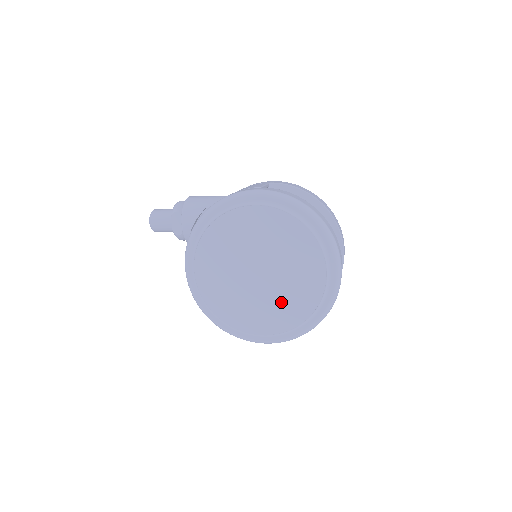
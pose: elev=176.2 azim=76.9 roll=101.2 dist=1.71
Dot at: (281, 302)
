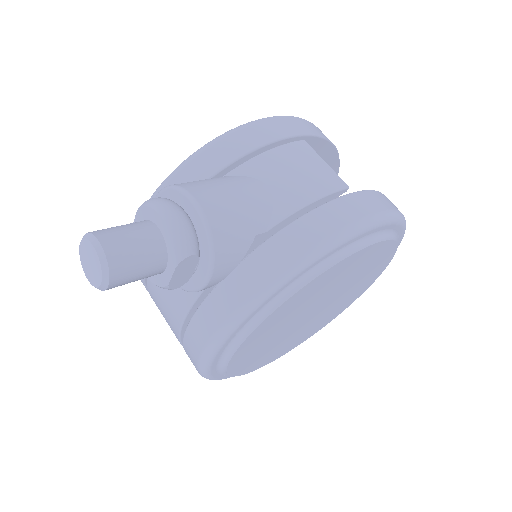
Dot at: (314, 326)
